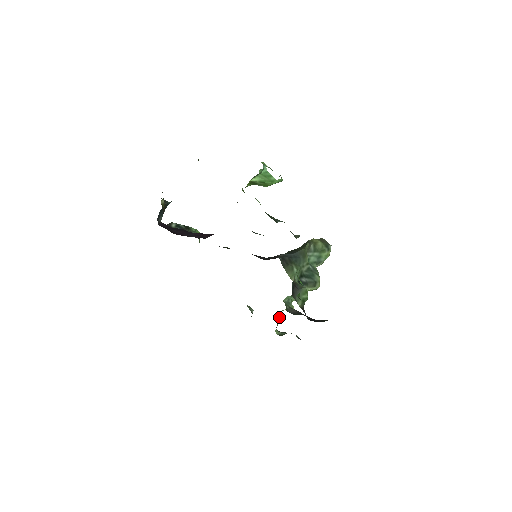
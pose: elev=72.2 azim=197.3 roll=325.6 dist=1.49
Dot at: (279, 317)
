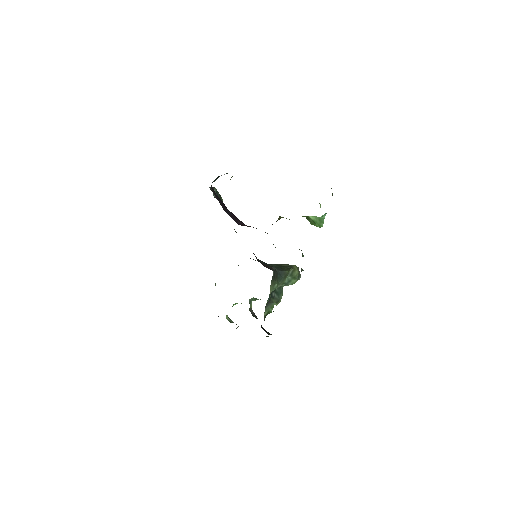
Dot at: occluded
